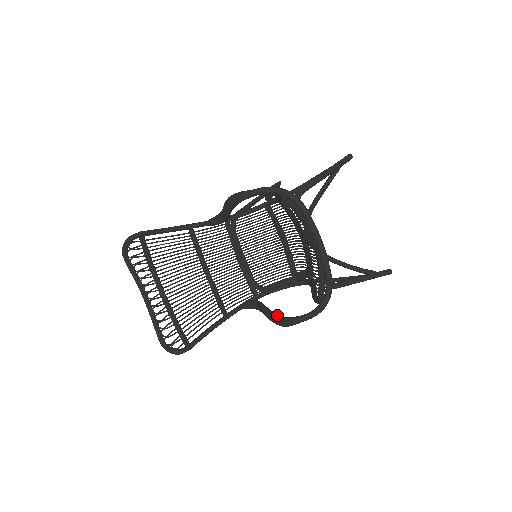
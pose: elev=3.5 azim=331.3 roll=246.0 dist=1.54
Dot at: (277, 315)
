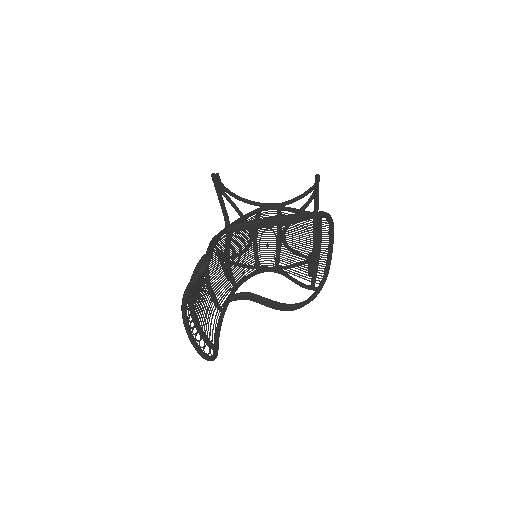
Dot at: (283, 303)
